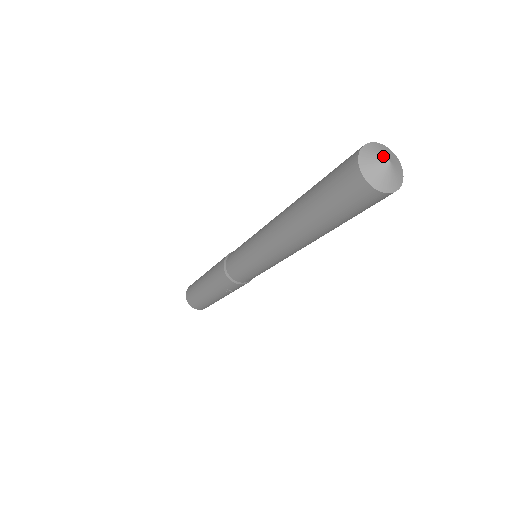
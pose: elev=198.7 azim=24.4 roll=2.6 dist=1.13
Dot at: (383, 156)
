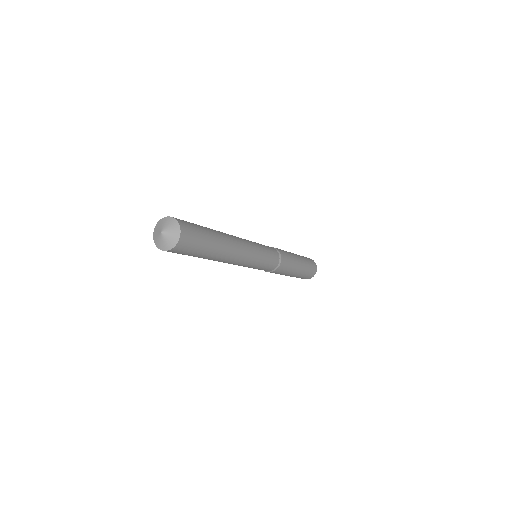
Dot at: (163, 228)
